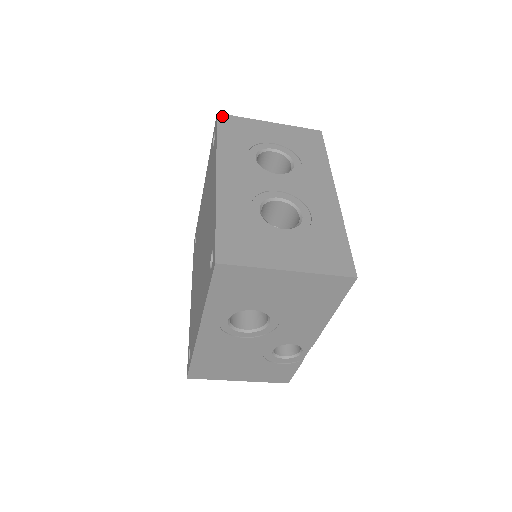
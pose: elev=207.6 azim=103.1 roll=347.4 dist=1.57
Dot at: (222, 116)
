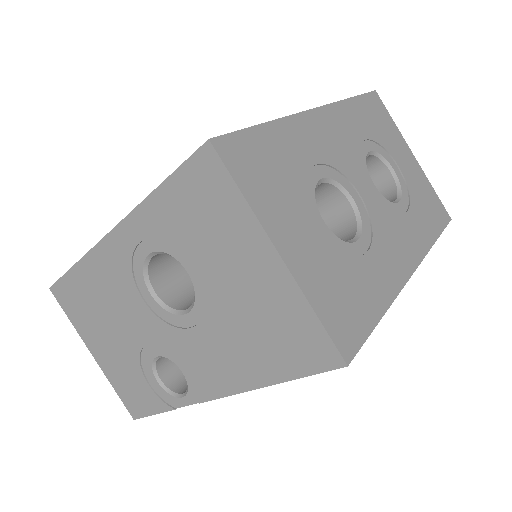
Dot at: (377, 97)
